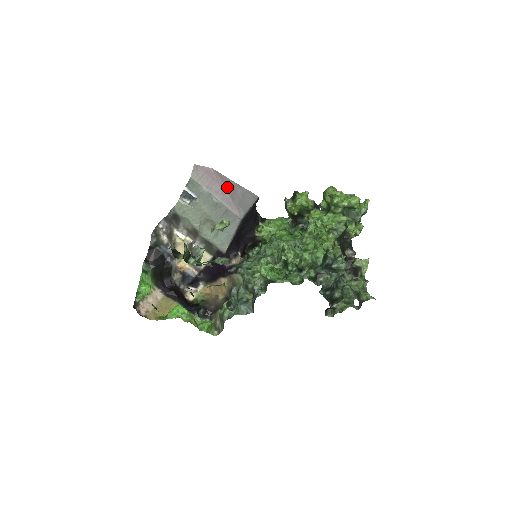
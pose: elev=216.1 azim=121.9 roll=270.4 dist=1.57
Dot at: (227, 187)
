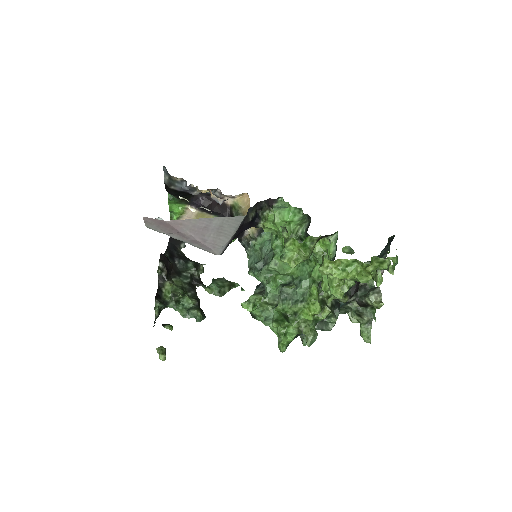
Dot at: (193, 231)
